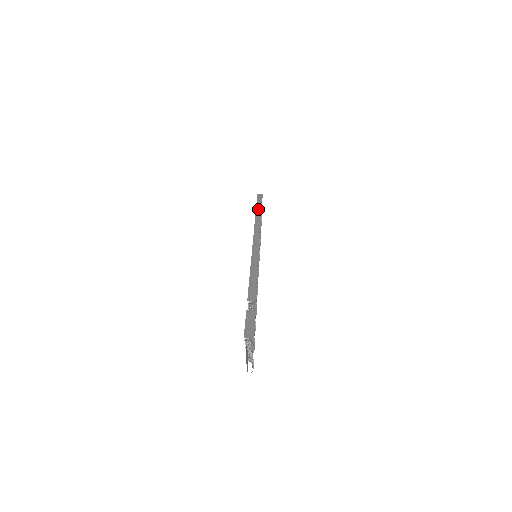
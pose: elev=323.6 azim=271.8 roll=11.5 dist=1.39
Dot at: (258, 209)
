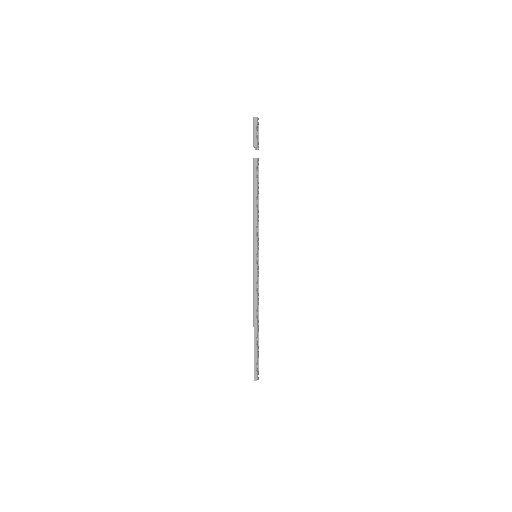
Dot at: occluded
